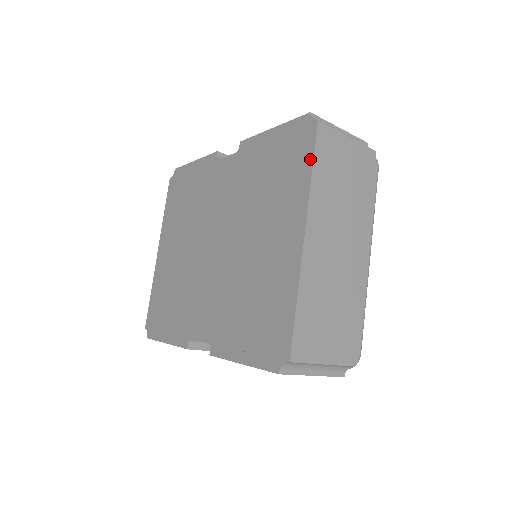
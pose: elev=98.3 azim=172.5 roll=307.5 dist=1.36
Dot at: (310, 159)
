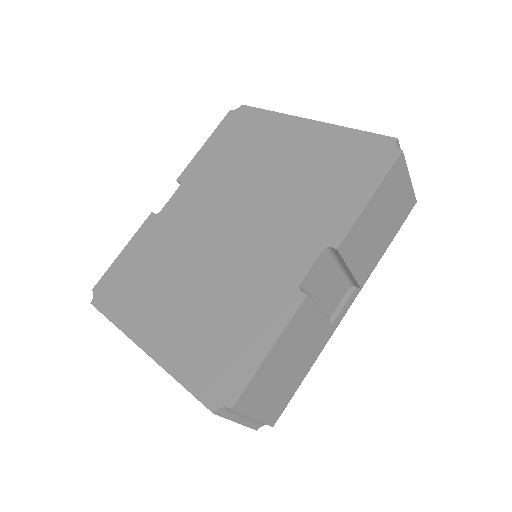
Dot at: (260, 111)
